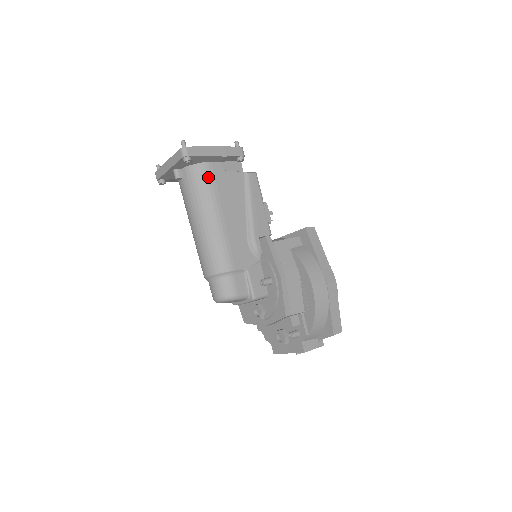
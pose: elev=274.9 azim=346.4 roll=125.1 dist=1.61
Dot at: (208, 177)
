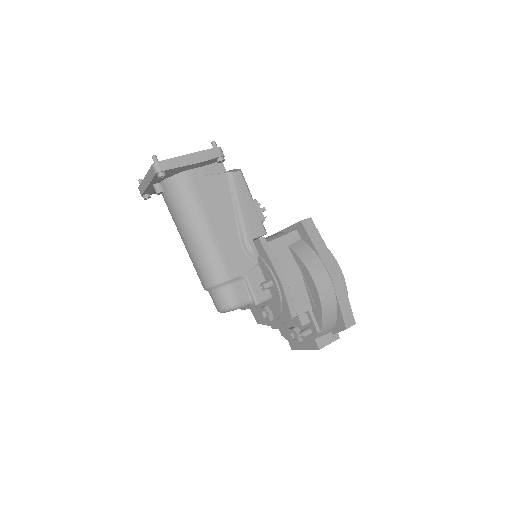
Dot at: (188, 187)
